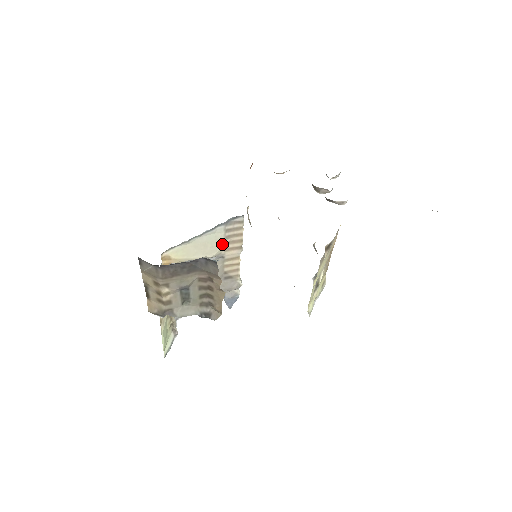
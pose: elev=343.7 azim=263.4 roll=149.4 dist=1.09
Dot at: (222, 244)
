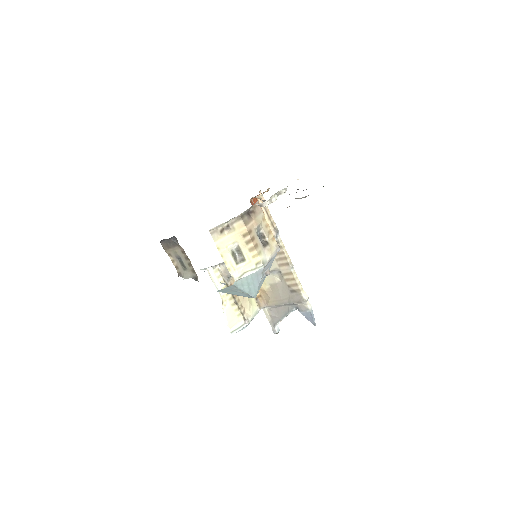
Dot at: (274, 260)
